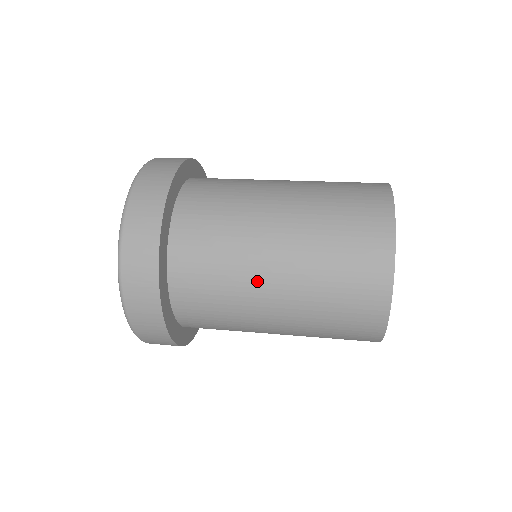
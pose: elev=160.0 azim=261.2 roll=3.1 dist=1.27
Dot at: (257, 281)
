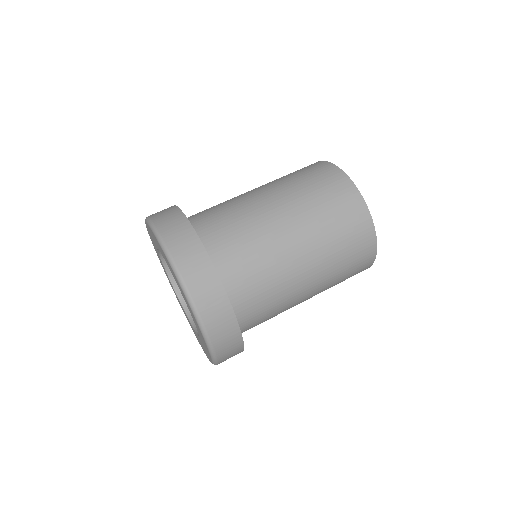
Dot at: (296, 302)
